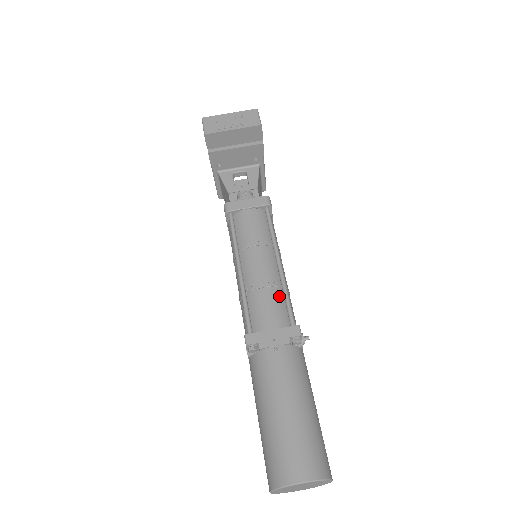
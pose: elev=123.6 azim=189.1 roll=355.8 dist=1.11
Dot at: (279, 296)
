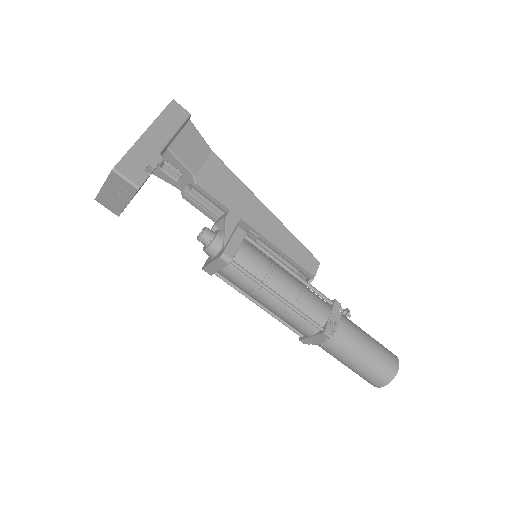
Dot at: (298, 317)
